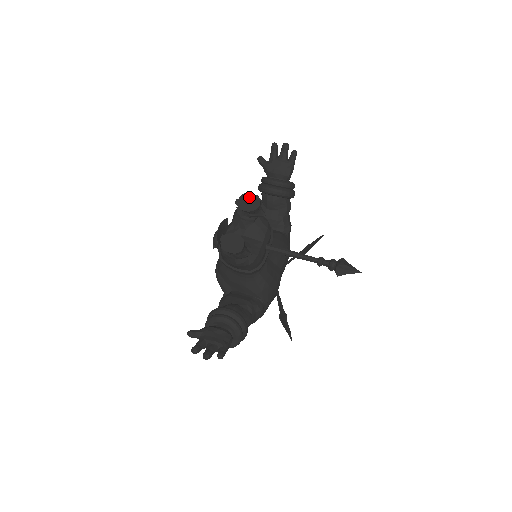
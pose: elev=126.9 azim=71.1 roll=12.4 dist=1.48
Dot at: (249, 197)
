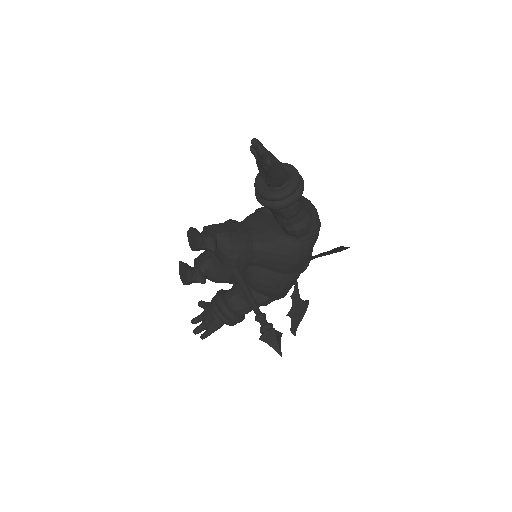
Dot at: (193, 234)
